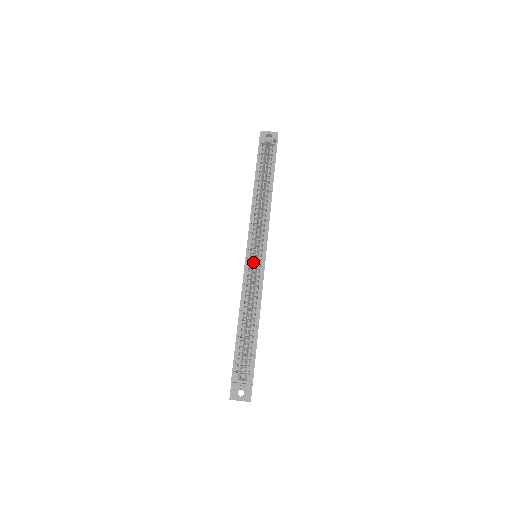
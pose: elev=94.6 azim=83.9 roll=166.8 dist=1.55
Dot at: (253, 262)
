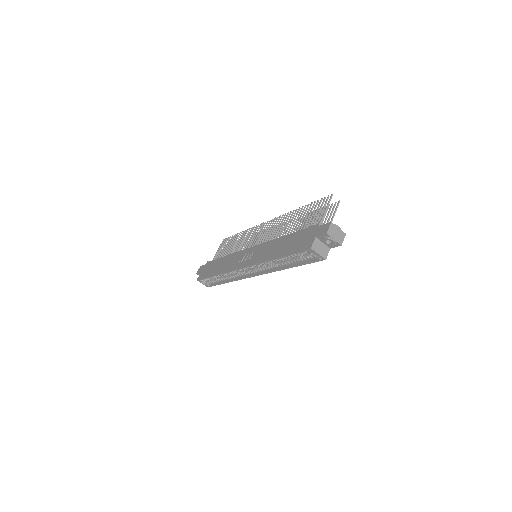
Dot at: occluded
